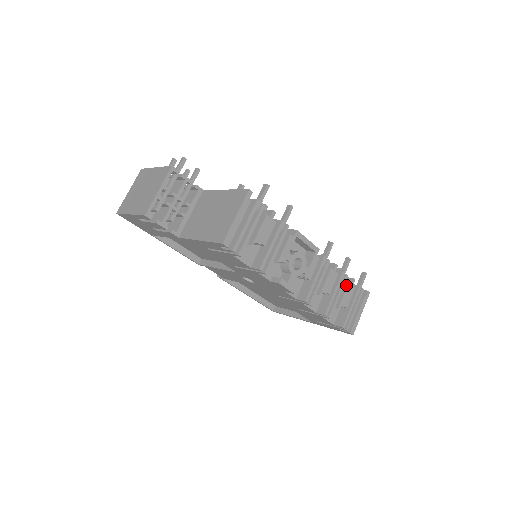
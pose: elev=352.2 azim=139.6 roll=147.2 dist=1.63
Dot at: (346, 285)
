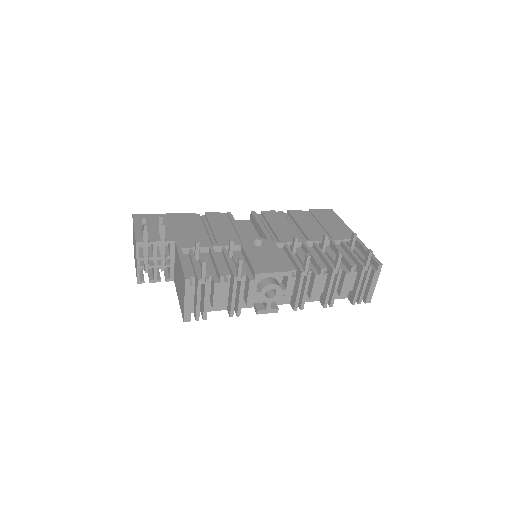
Dot at: (344, 275)
